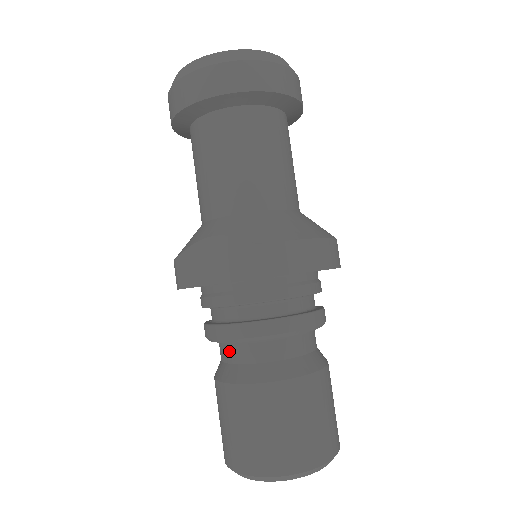
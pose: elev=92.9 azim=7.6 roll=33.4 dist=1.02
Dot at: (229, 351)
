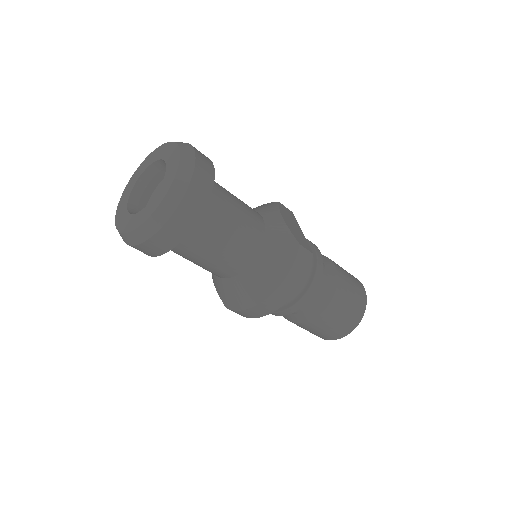
Dot at: occluded
